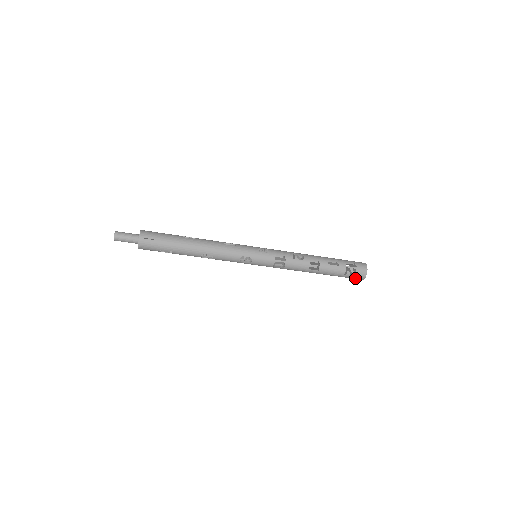
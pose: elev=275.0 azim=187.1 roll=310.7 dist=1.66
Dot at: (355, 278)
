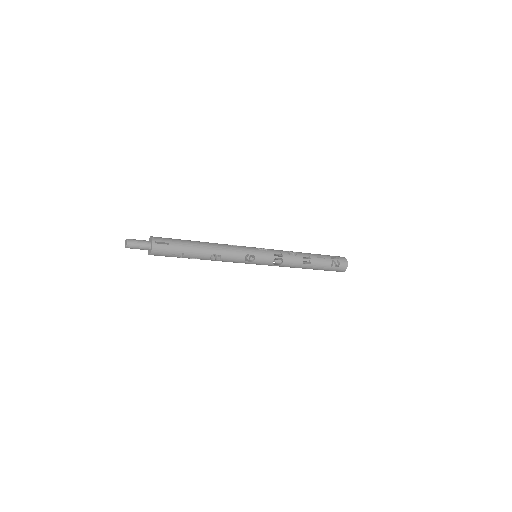
Dot at: (339, 270)
